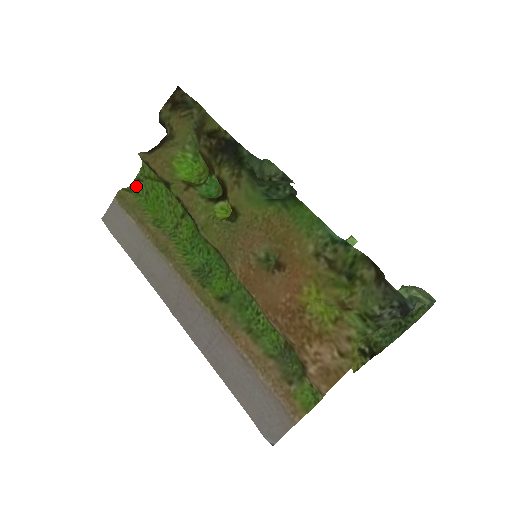
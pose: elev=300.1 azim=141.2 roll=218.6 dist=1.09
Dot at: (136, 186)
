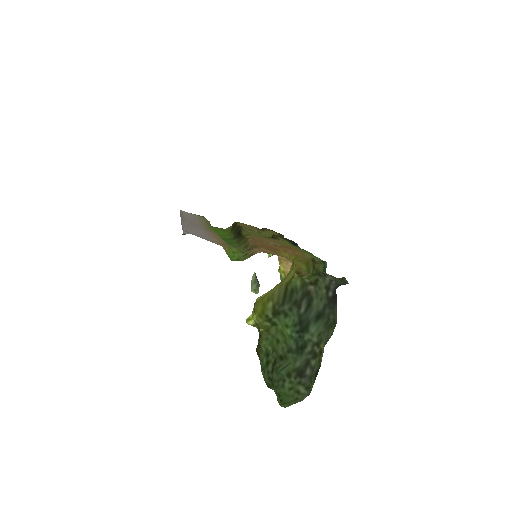
Dot at: (212, 226)
